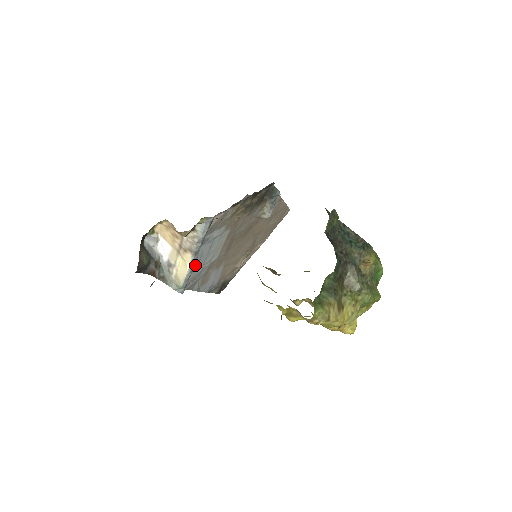
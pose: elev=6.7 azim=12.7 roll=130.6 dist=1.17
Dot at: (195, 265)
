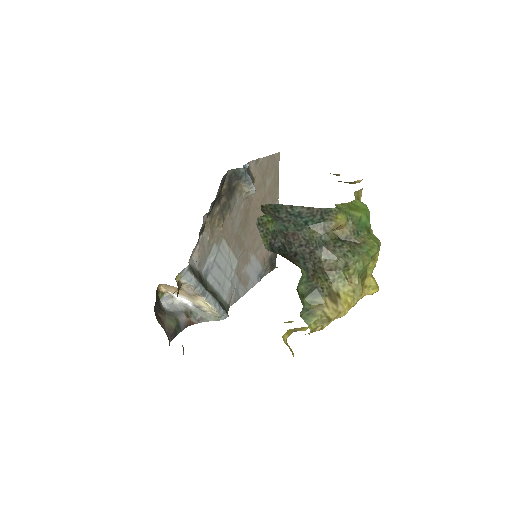
Dot at: (219, 290)
